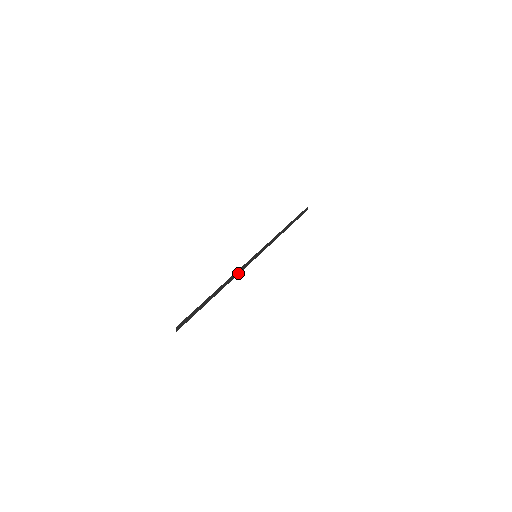
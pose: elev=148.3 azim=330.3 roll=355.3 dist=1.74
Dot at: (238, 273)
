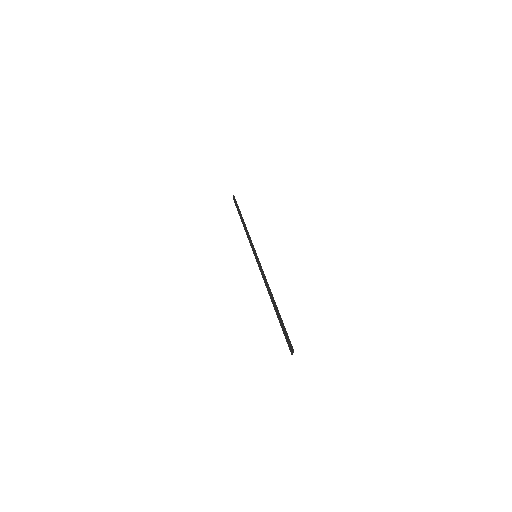
Dot at: (263, 278)
